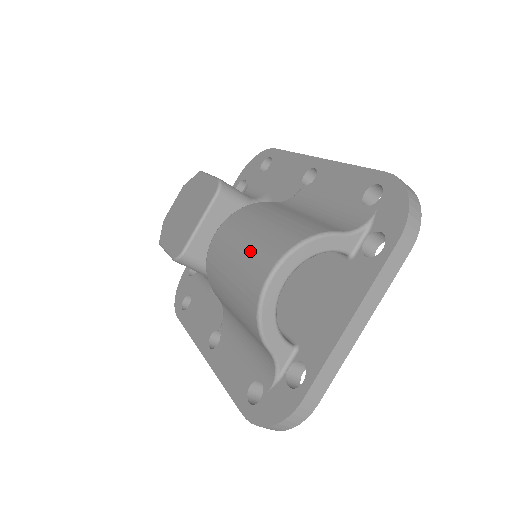
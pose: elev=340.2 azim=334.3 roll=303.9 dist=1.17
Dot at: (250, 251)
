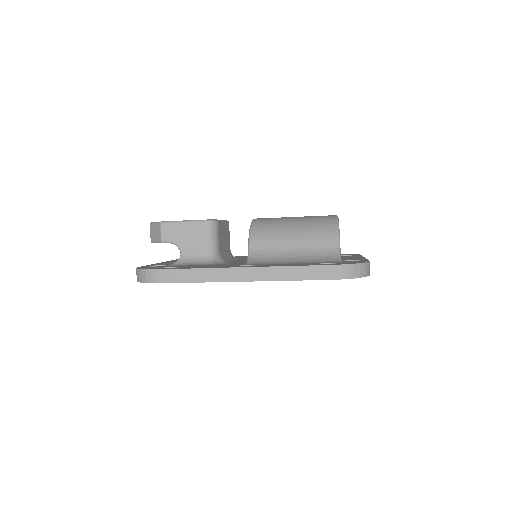
Dot at: occluded
